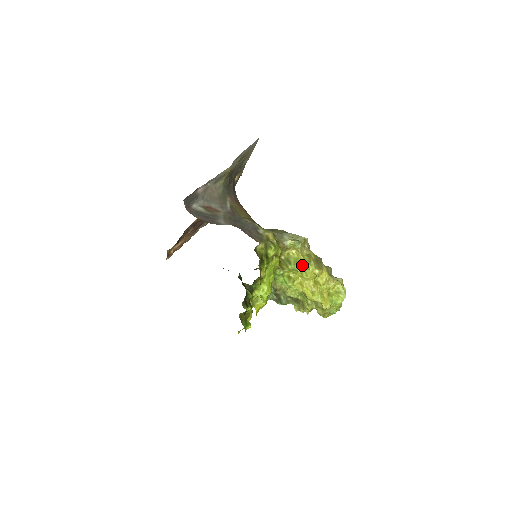
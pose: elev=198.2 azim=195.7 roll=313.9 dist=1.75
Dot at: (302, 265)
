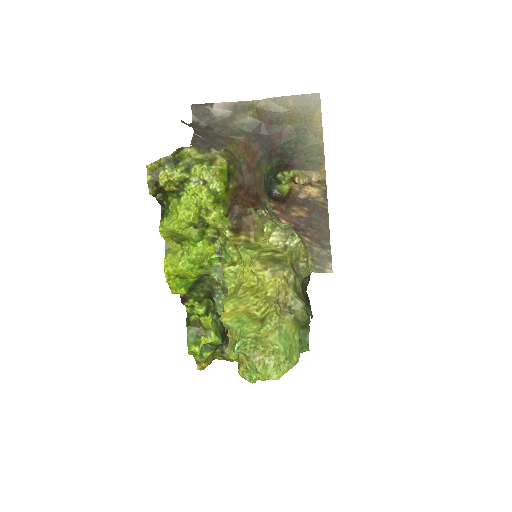
Dot at: (250, 247)
